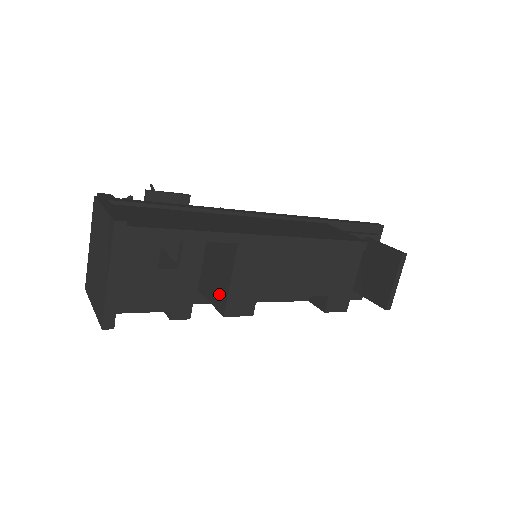
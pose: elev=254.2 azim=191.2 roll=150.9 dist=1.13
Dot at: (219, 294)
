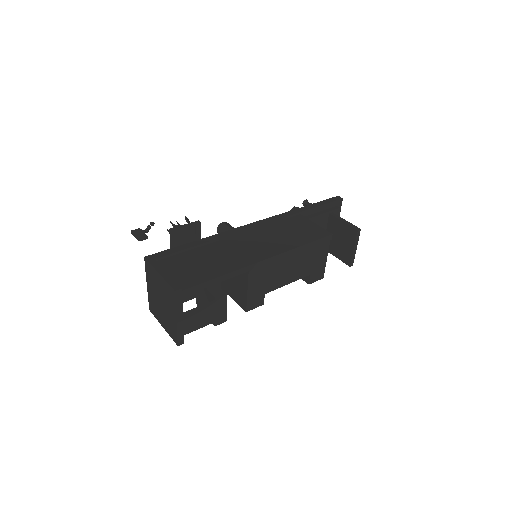
Dot at: (240, 297)
